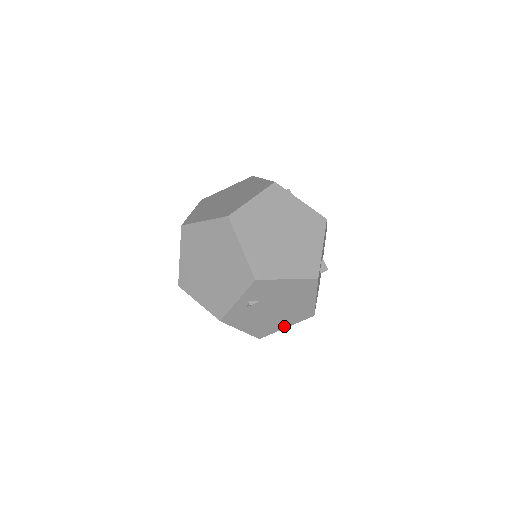
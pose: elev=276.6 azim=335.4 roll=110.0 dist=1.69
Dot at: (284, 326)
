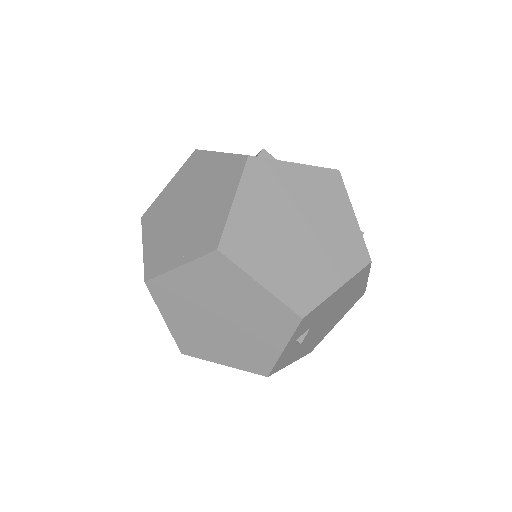
Dot at: (335, 324)
